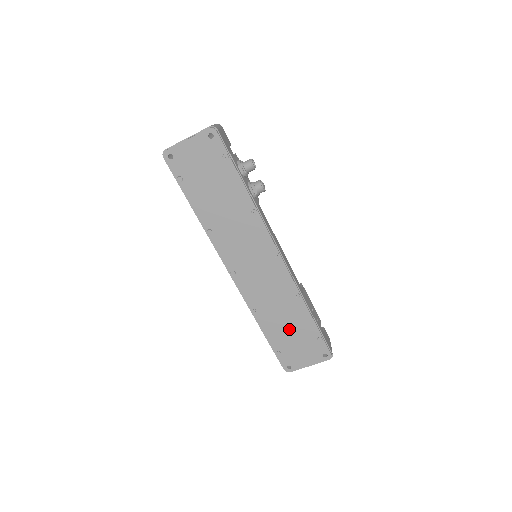
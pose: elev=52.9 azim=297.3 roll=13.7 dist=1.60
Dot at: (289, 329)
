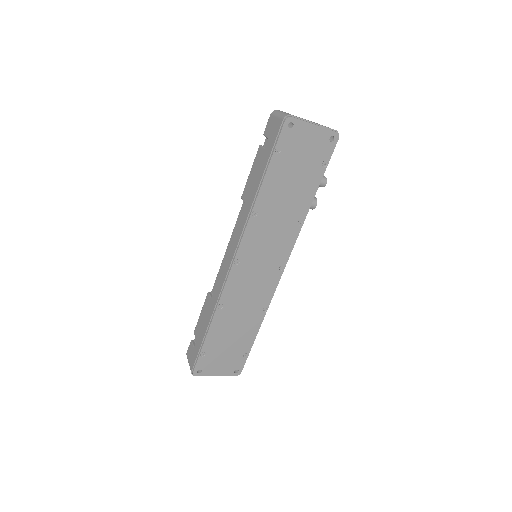
Dot at: (232, 336)
